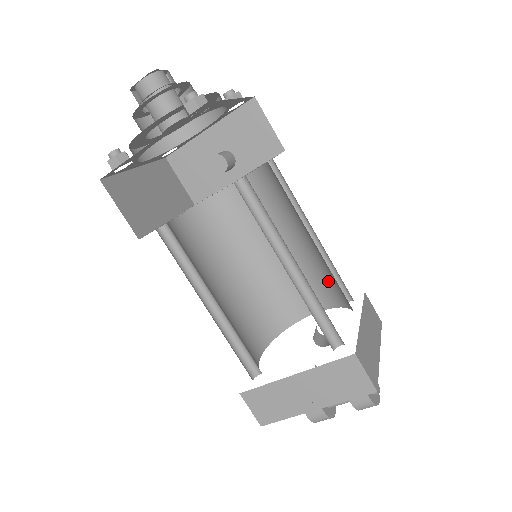
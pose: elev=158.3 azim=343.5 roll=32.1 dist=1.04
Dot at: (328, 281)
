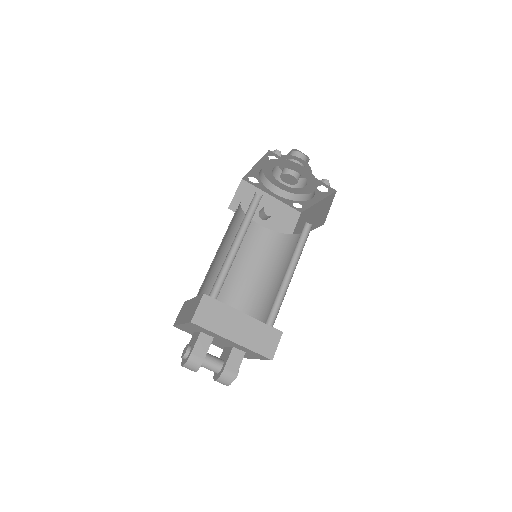
Dot at: (252, 308)
